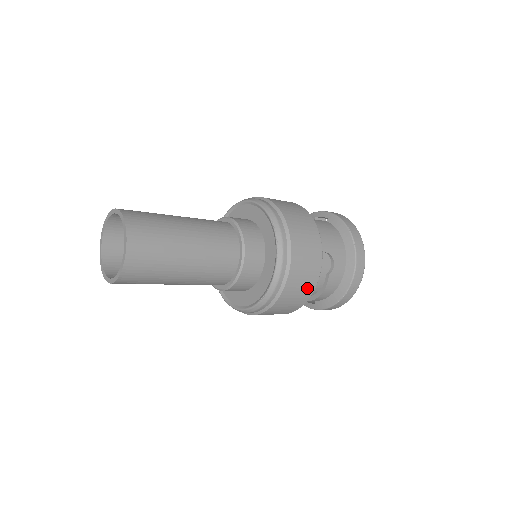
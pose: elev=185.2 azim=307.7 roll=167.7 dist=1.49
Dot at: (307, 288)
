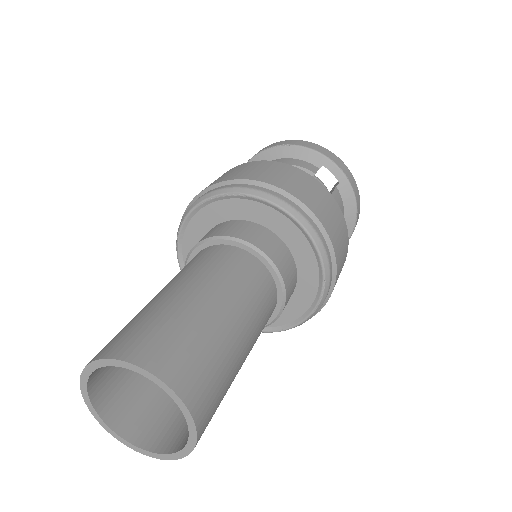
Dot at: occluded
